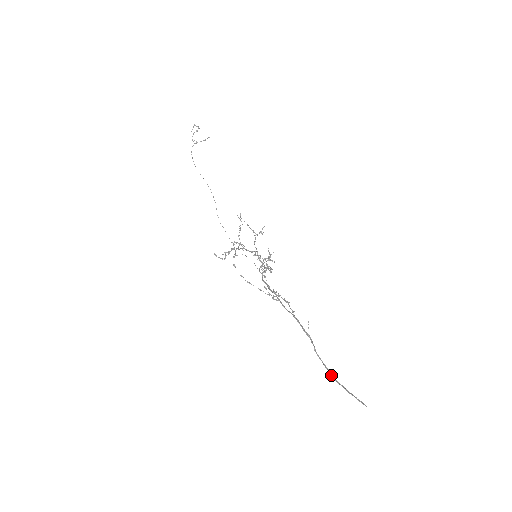
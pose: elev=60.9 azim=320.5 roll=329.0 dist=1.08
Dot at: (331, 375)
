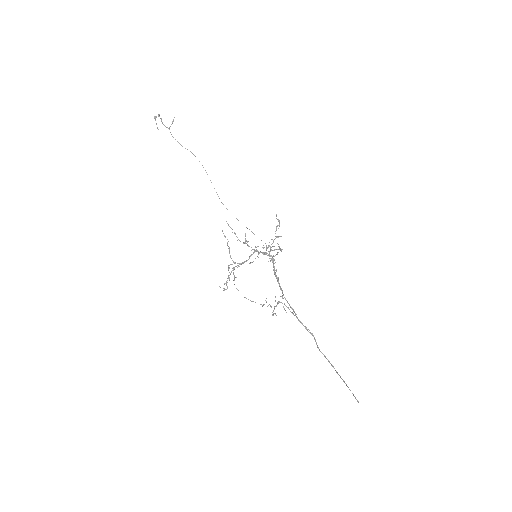
Dot at: occluded
